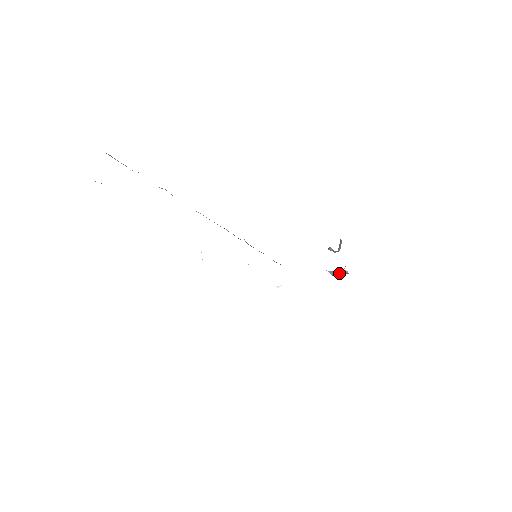
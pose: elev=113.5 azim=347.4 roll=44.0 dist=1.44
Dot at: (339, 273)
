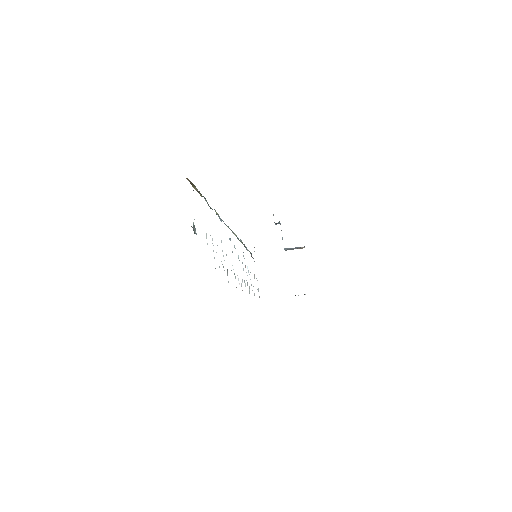
Dot at: (295, 248)
